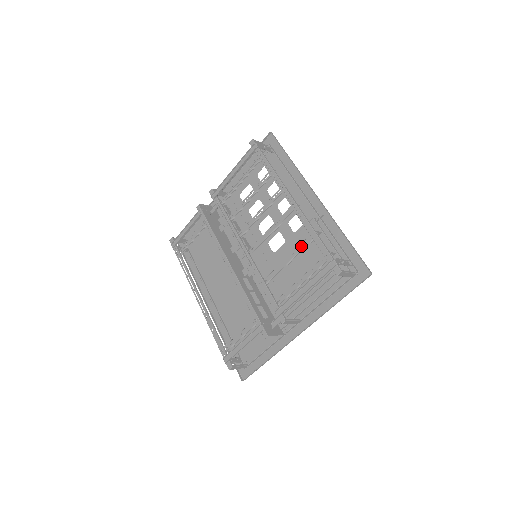
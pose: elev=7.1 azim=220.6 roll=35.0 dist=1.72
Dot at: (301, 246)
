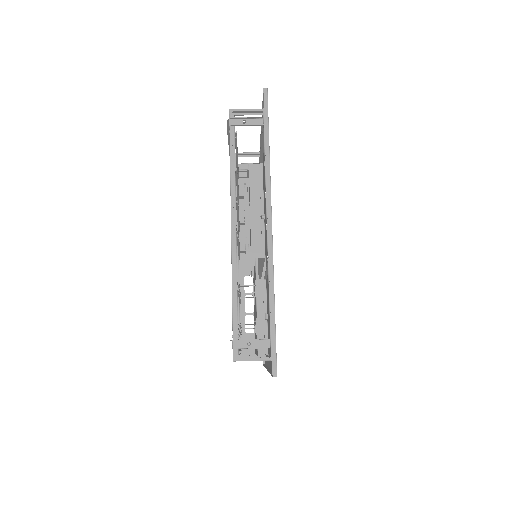
Dot at: occluded
